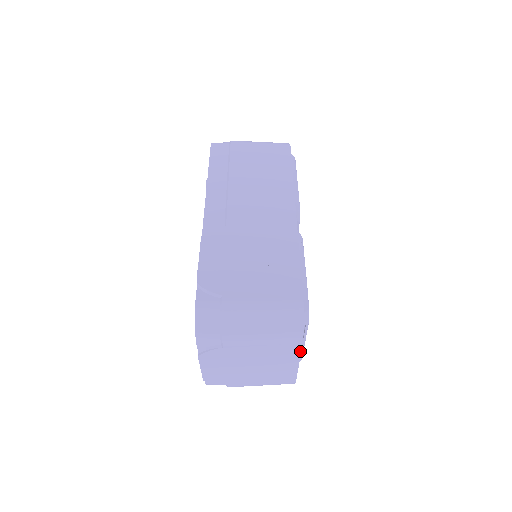
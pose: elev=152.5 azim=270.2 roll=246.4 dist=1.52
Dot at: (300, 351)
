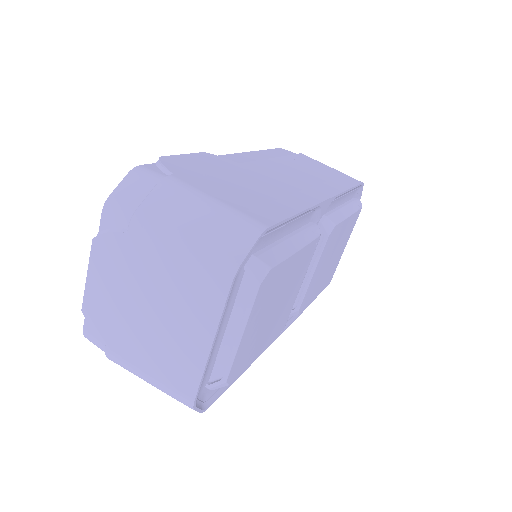
Dot at: (222, 307)
